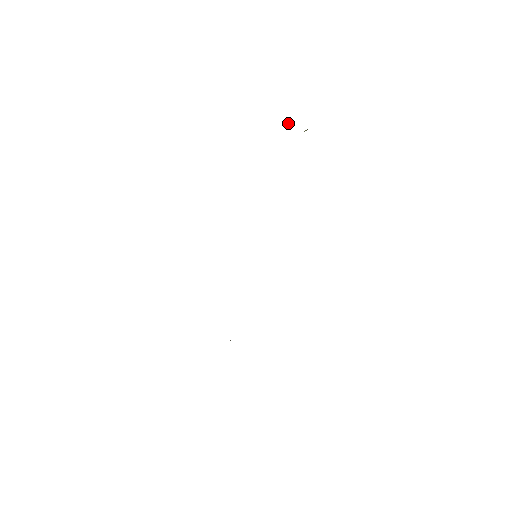
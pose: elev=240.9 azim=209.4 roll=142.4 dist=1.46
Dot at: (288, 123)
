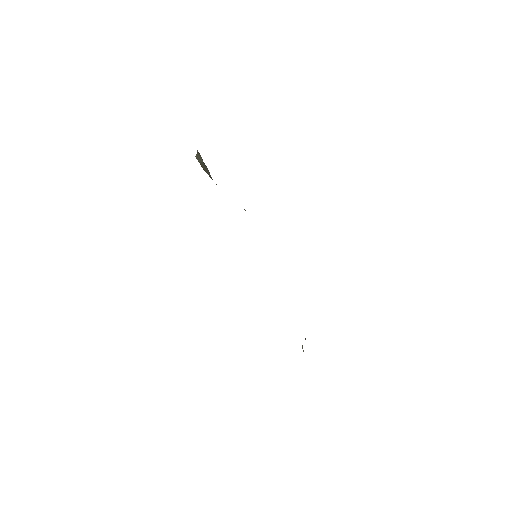
Dot at: (196, 155)
